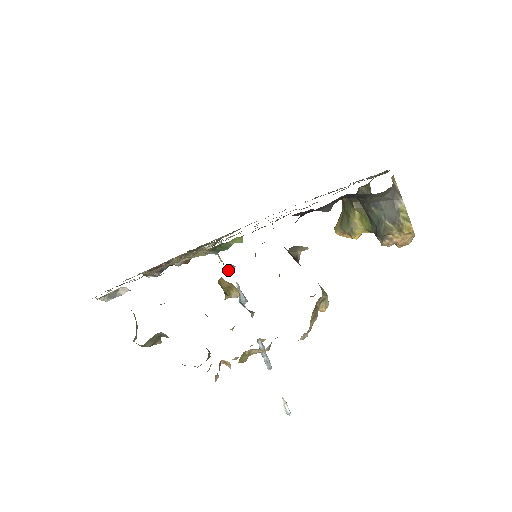
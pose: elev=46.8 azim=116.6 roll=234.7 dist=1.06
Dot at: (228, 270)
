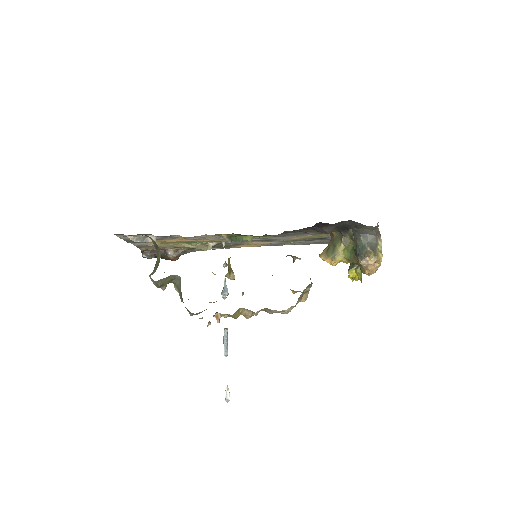
Dot at: (223, 265)
